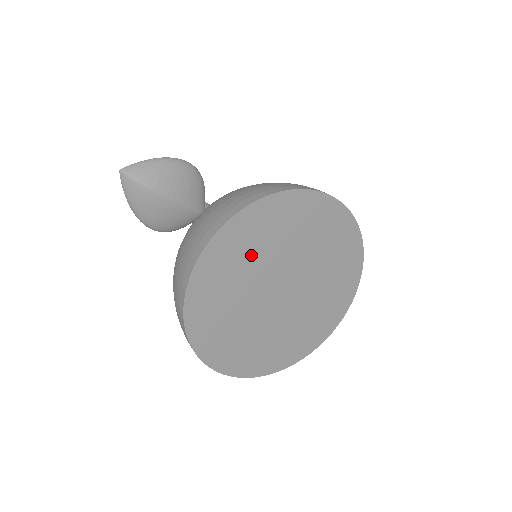
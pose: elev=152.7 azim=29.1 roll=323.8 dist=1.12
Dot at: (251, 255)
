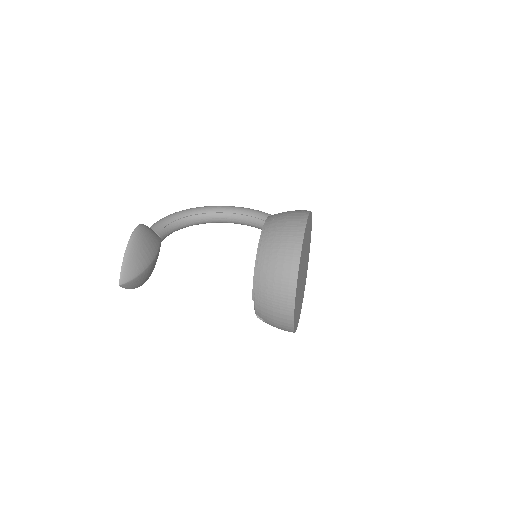
Dot at: (299, 285)
